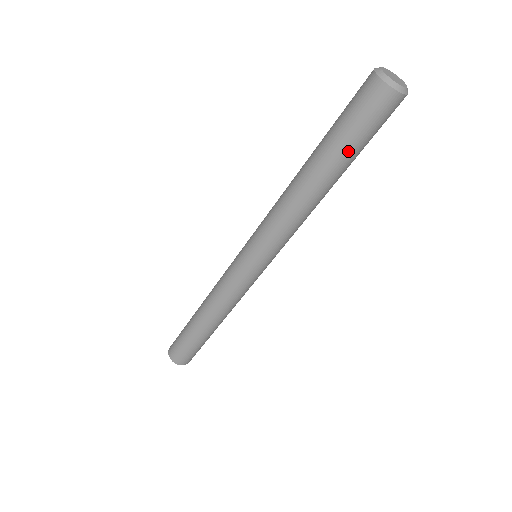
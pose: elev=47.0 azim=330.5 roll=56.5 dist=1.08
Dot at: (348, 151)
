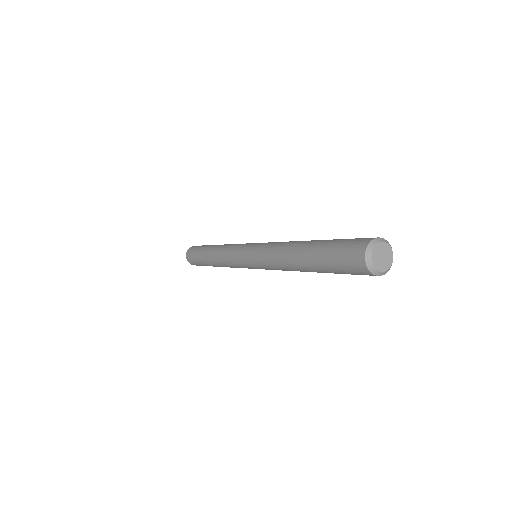
Dot at: occluded
